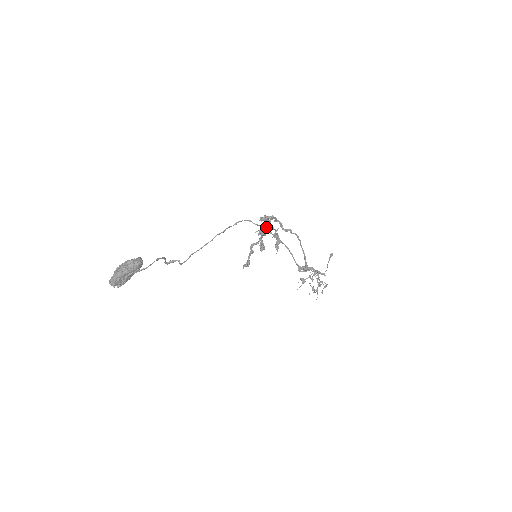
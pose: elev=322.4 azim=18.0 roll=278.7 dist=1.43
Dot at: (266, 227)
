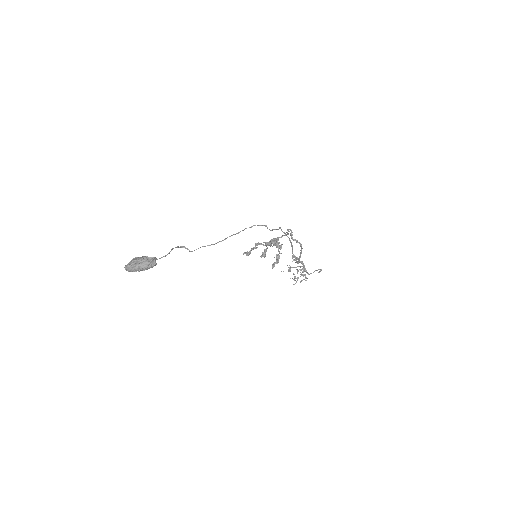
Dot at: occluded
